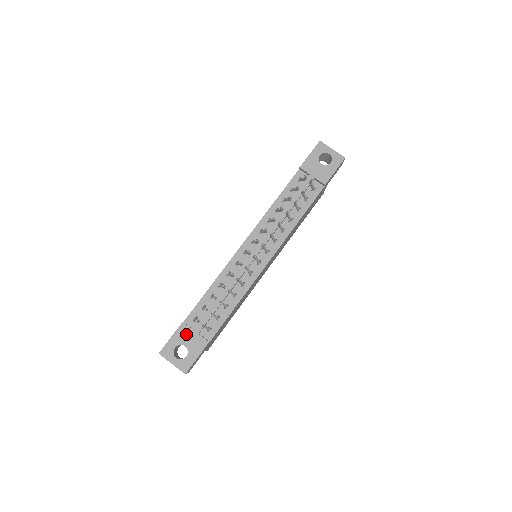
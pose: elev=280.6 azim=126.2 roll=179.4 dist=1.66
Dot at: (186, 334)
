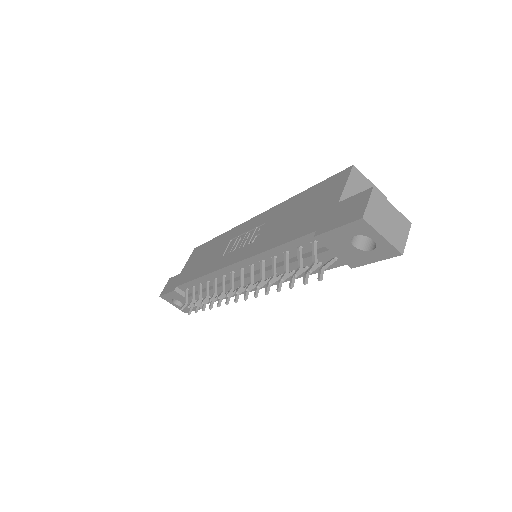
Dot at: (180, 297)
